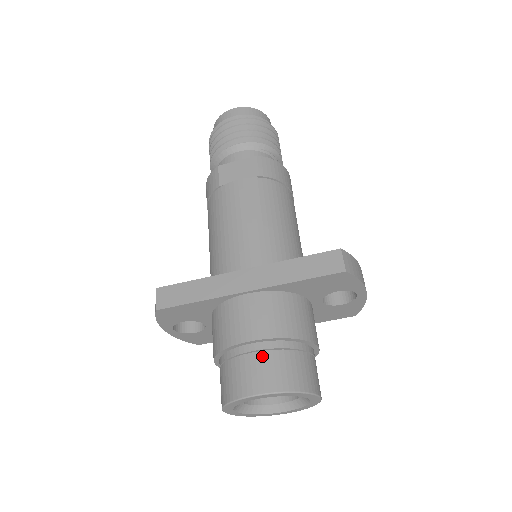
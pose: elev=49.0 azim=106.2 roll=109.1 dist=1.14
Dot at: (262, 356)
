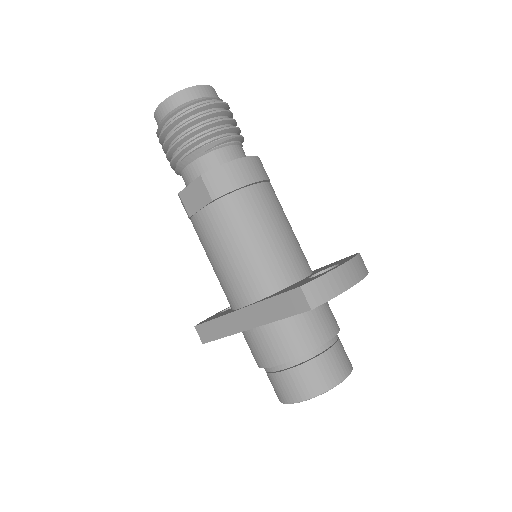
Dot at: (282, 376)
